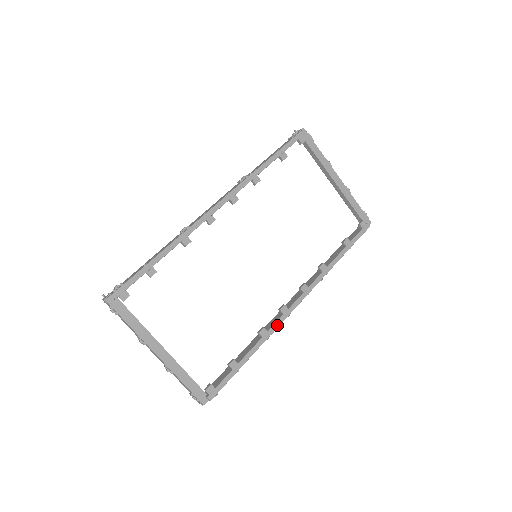
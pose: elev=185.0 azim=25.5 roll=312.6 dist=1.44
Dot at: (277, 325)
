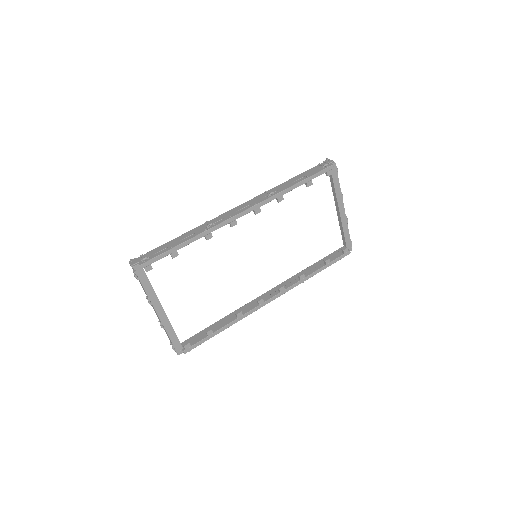
Dot at: (251, 312)
